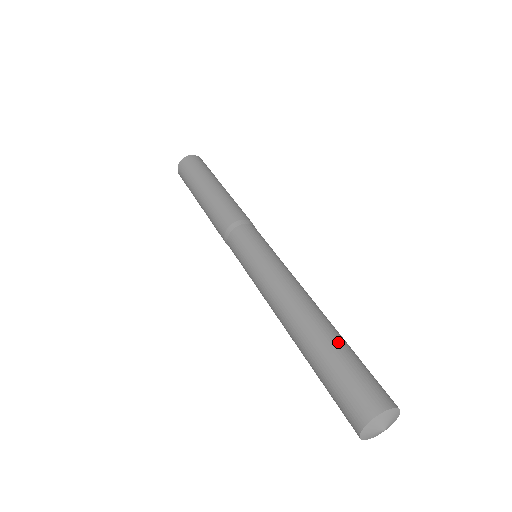
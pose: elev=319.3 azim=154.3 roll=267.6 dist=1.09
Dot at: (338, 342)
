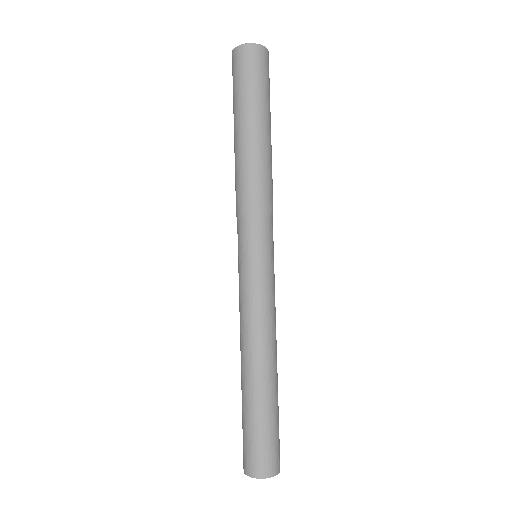
Dot at: (259, 407)
